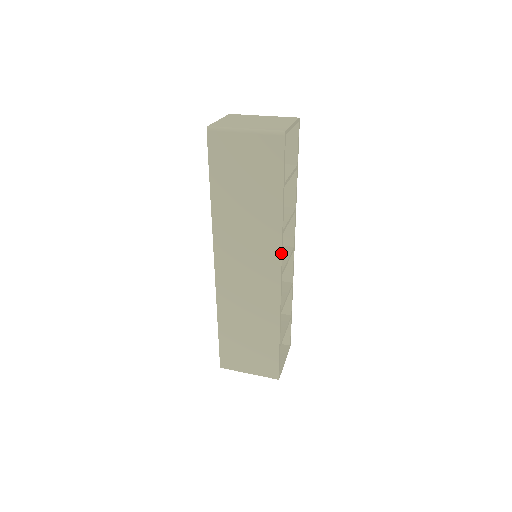
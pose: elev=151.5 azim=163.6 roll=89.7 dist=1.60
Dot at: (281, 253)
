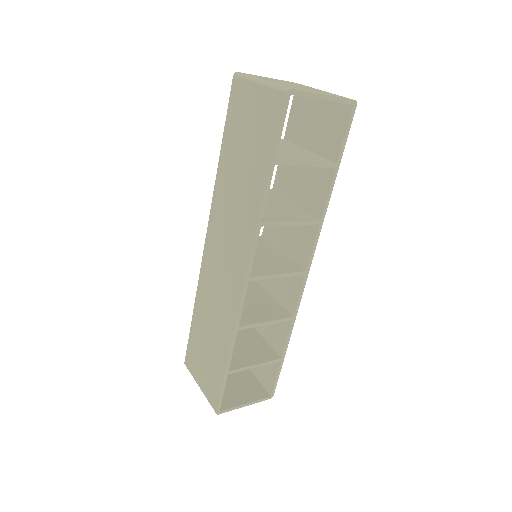
Dot at: (251, 250)
